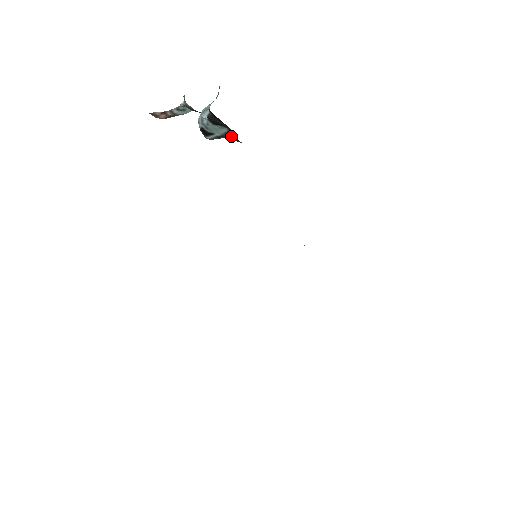
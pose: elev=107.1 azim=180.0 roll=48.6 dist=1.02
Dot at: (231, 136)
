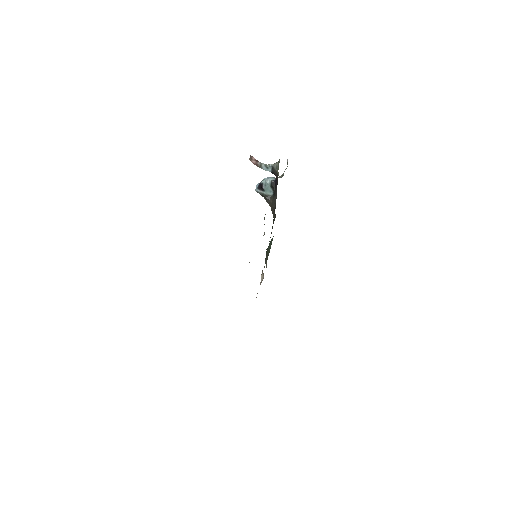
Dot at: (270, 199)
